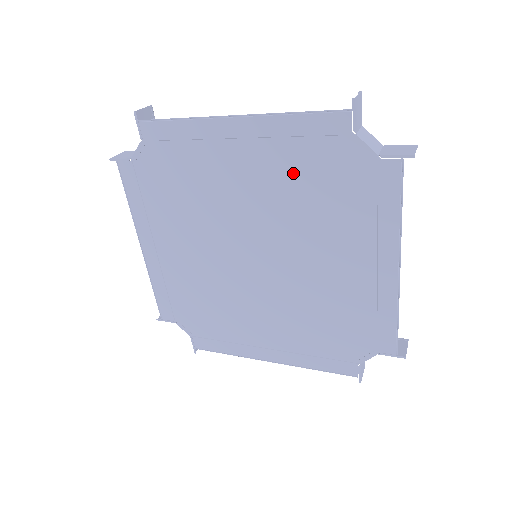
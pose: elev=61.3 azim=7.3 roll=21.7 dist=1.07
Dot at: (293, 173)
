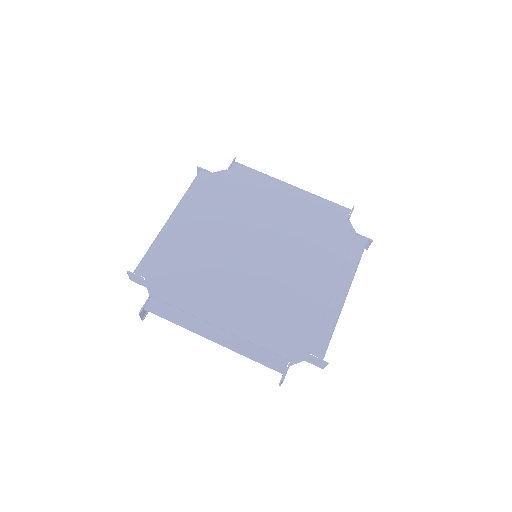
Dot at: (216, 207)
